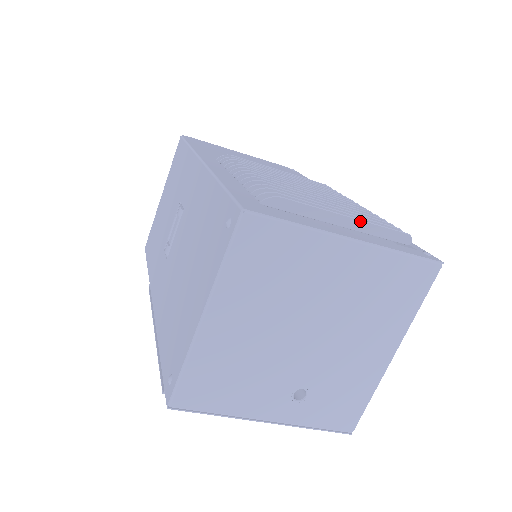
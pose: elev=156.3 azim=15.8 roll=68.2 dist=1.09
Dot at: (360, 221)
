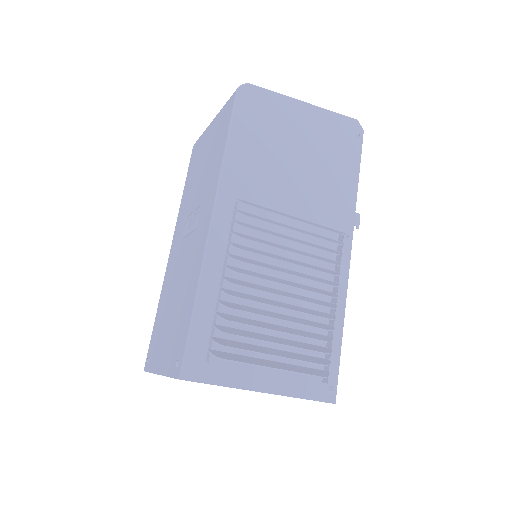
Dot at: (284, 370)
